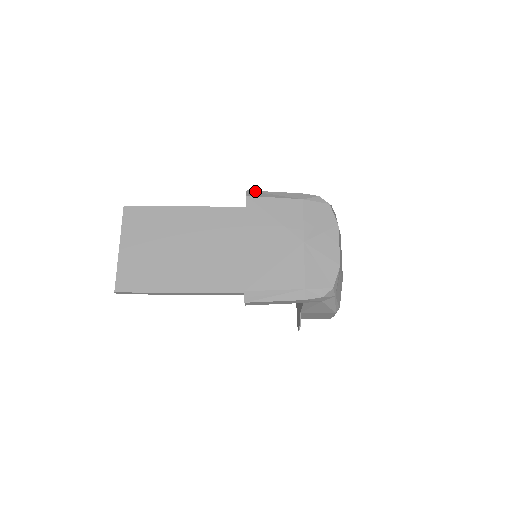
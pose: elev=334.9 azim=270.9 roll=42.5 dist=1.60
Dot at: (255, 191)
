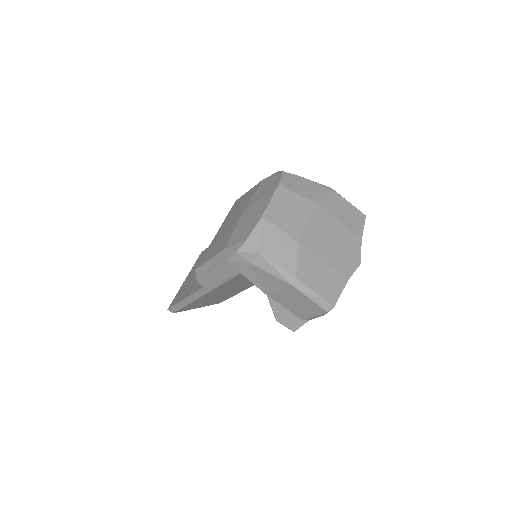
Dot at: occluded
